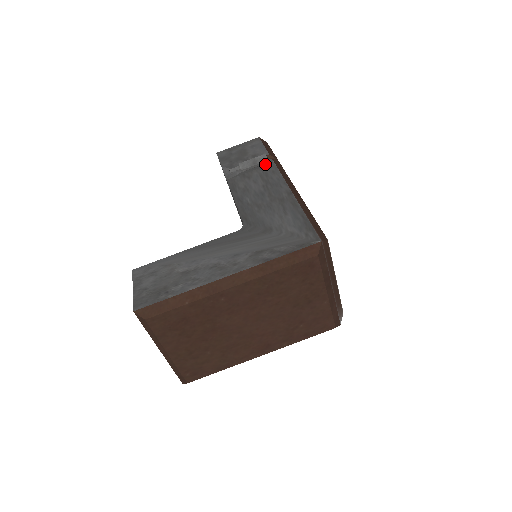
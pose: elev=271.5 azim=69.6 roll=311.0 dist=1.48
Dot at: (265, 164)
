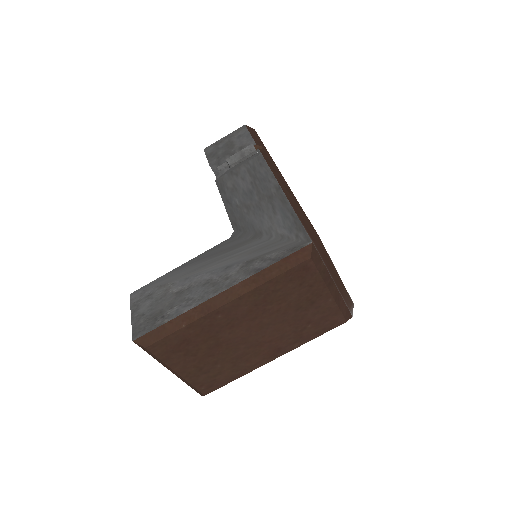
Dot at: (252, 156)
